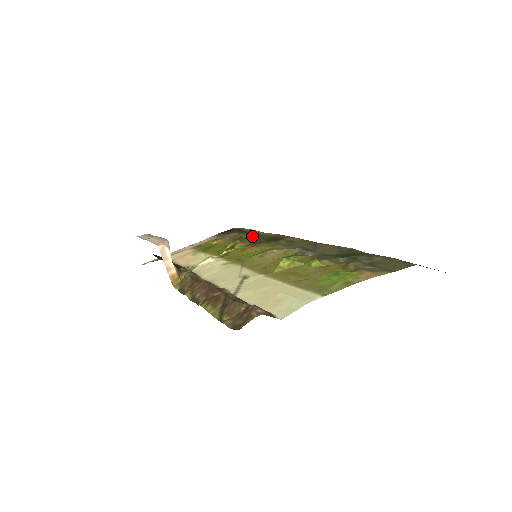
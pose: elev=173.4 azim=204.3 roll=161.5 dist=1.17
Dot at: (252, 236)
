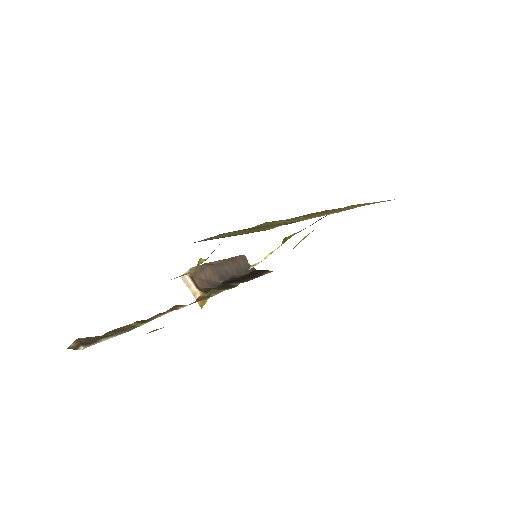
Dot at: occluded
